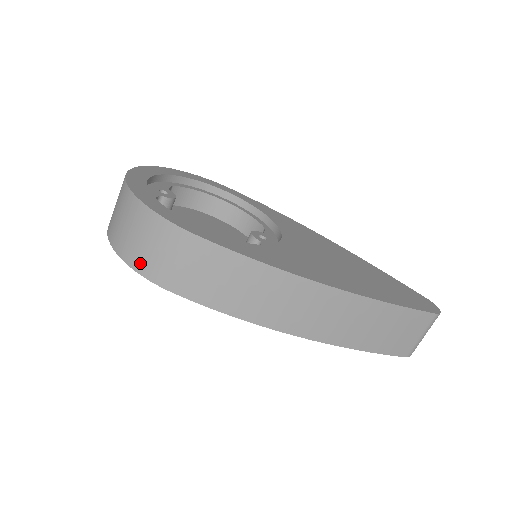
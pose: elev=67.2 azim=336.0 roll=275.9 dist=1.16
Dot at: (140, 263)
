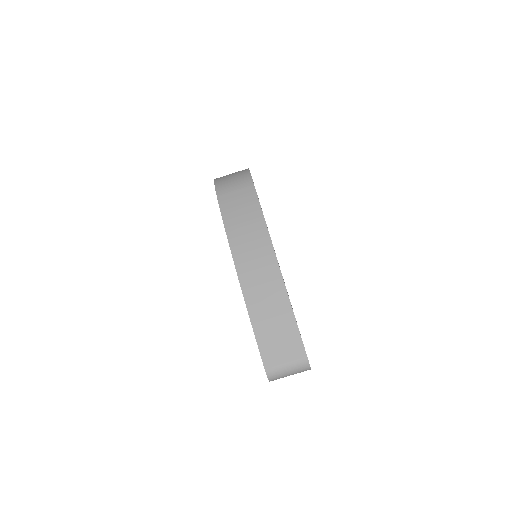
Dot at: (220, 182)
